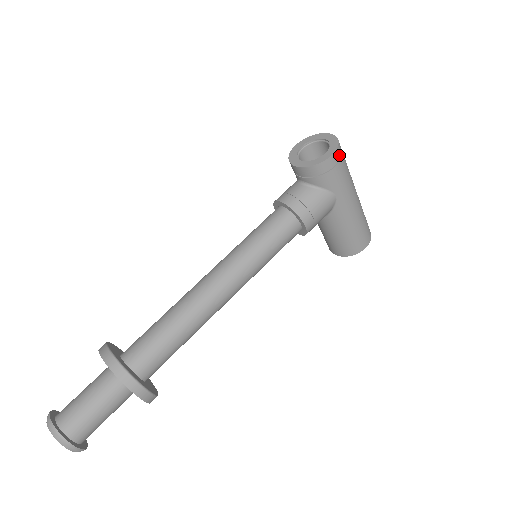
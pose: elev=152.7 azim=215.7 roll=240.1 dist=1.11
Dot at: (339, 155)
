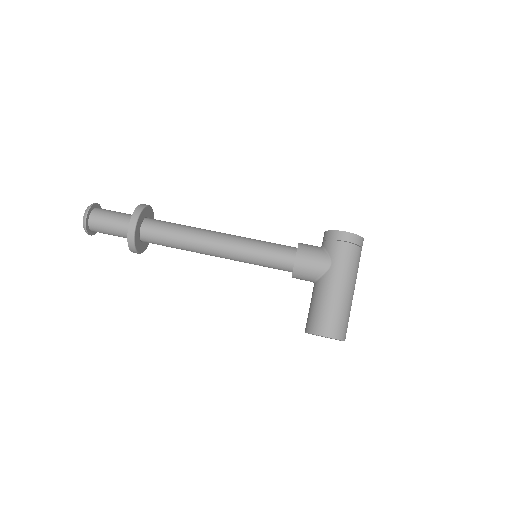
Dot at: (353, 240)
